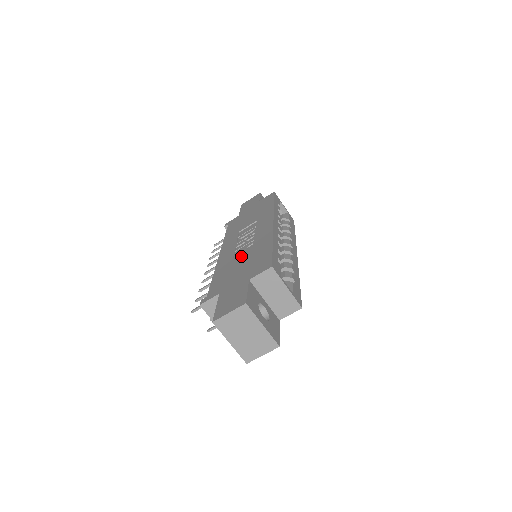
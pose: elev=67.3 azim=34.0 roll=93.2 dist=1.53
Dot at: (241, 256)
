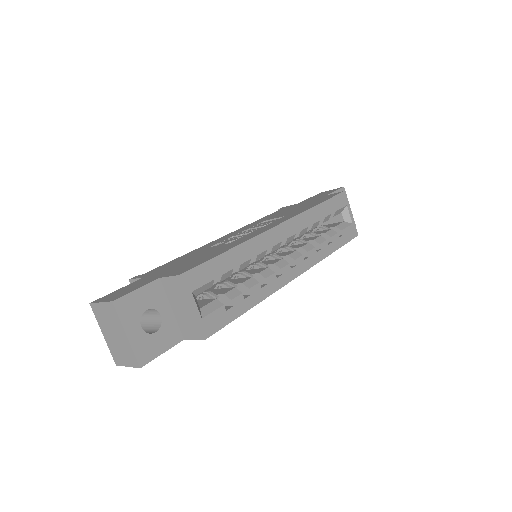
Dot at: (211, 248)
